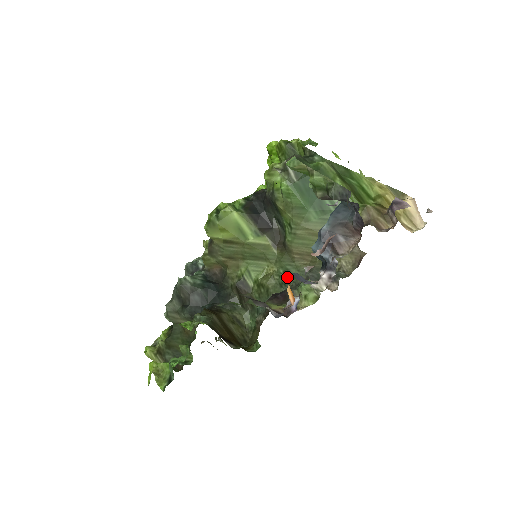
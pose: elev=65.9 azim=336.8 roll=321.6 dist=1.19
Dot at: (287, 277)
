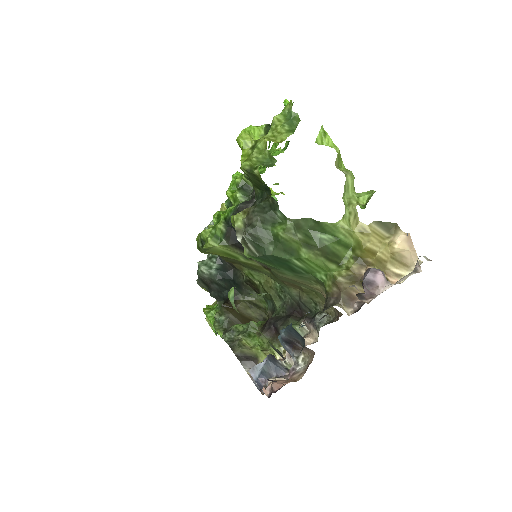
Dot at: (283, 292)
